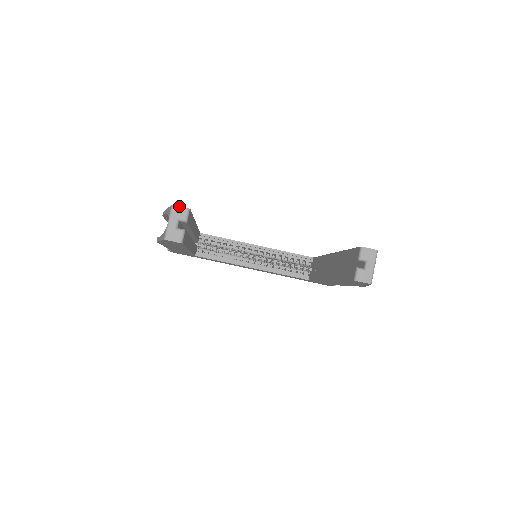
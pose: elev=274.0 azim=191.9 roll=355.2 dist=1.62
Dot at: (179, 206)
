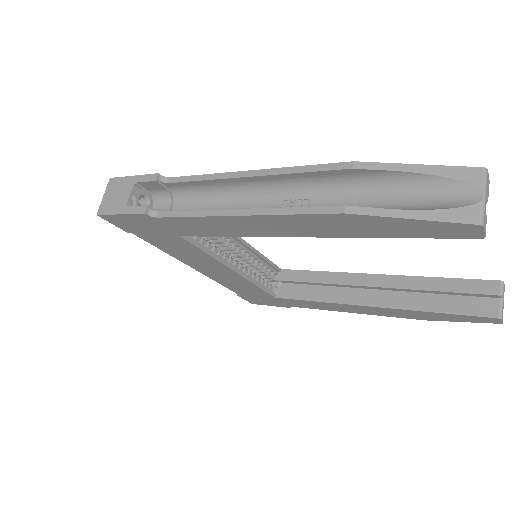
Dot at: occluded
